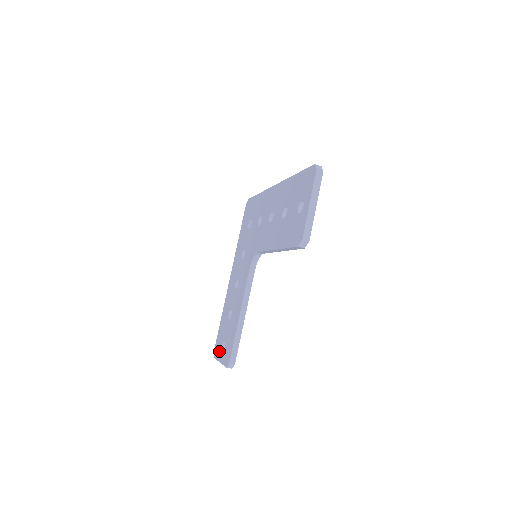
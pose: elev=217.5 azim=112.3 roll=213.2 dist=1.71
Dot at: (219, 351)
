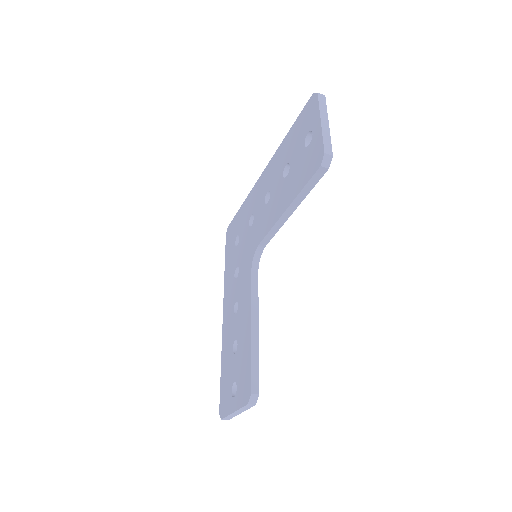
Dot at: (228, 401)
